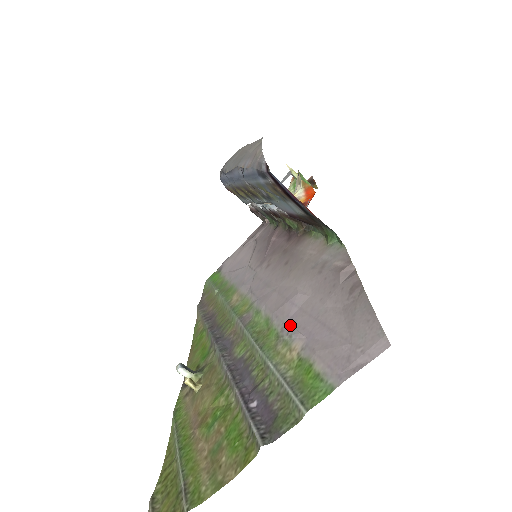
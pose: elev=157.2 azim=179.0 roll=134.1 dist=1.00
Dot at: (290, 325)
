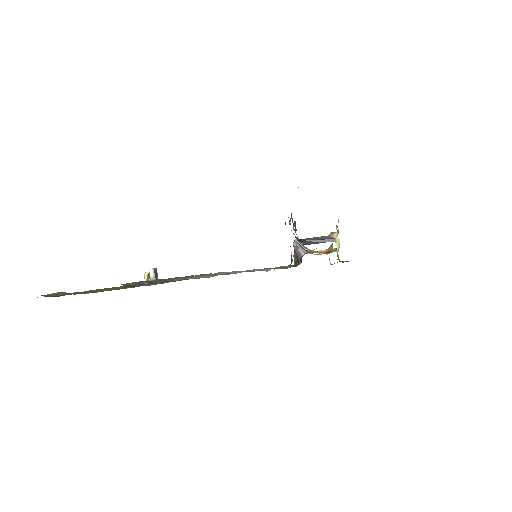
Dot at: (211, 274)
